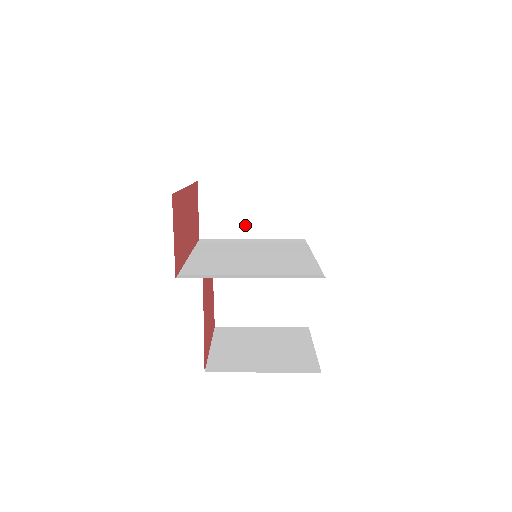
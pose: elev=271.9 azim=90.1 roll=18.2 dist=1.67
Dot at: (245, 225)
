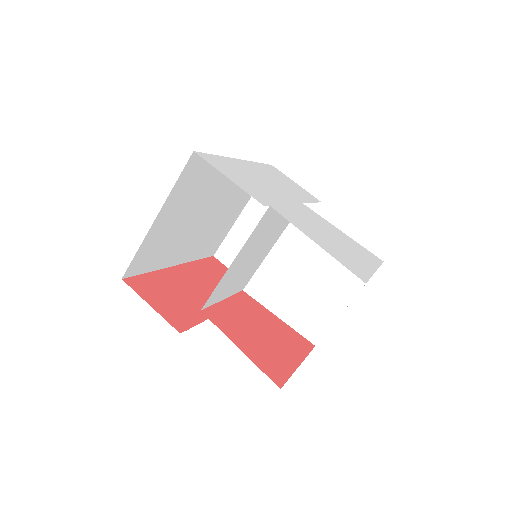
Dot at: occluded
